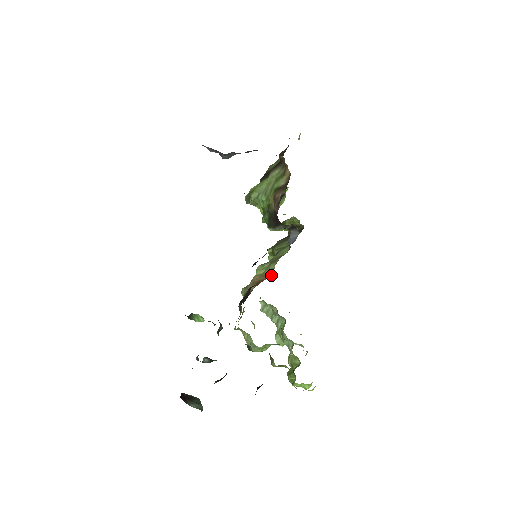
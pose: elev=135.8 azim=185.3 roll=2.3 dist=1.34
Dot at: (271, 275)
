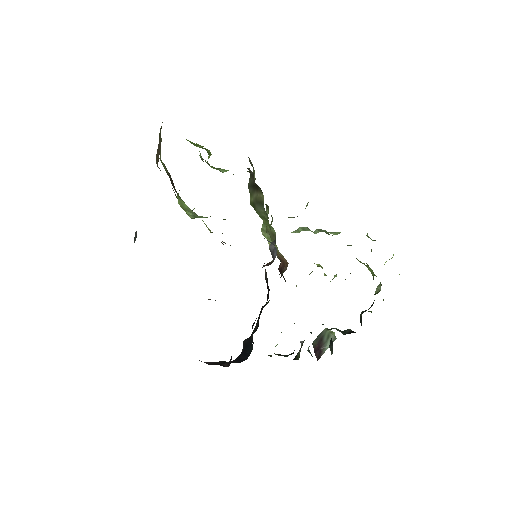
Dot at: (285, 260)
